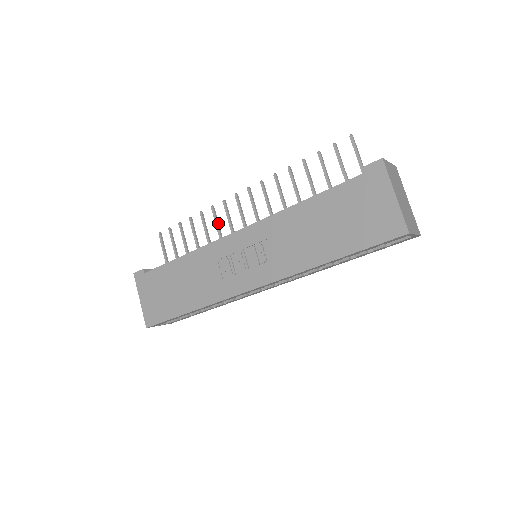
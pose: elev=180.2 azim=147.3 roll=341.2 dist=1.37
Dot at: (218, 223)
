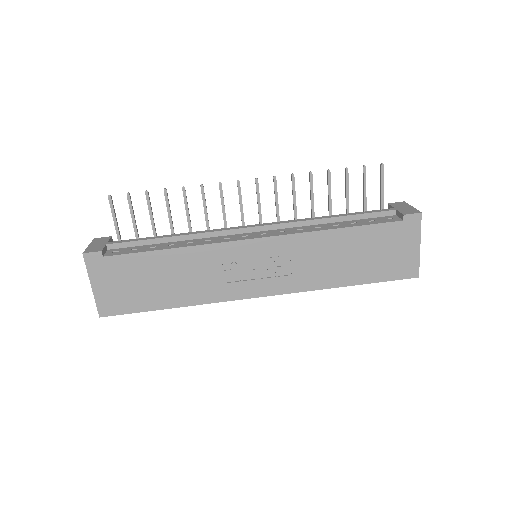
Dot at: (206, 206)
